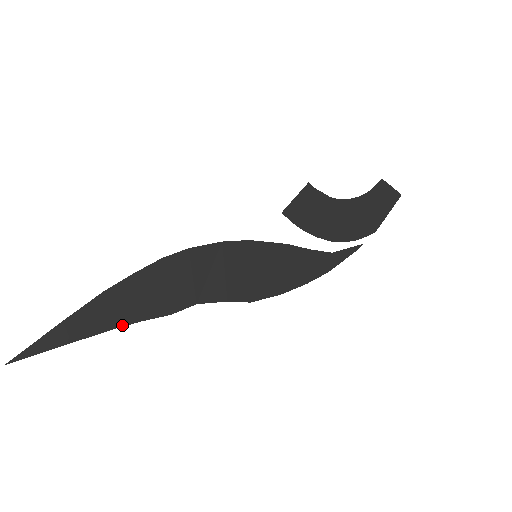
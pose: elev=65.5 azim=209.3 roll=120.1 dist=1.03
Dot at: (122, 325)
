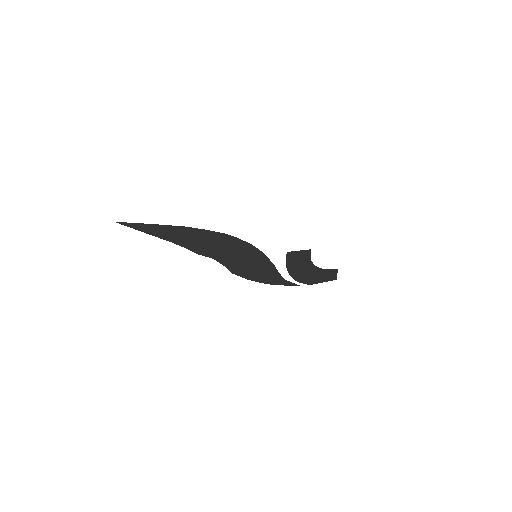
Dot at: (176, 243)
